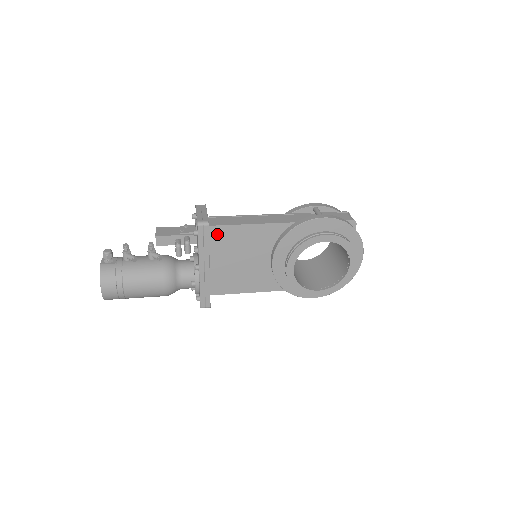
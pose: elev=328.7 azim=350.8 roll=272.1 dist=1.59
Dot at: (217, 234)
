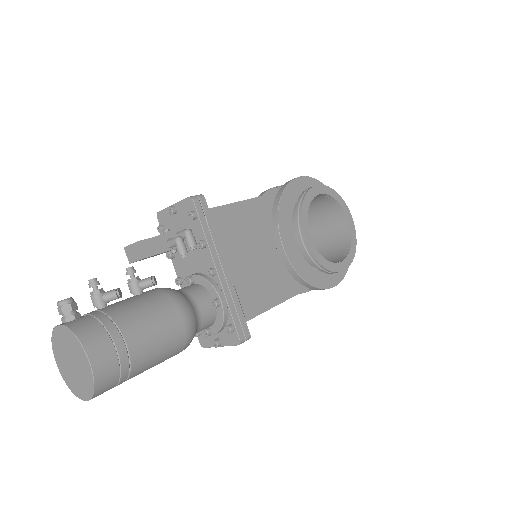
Dot at: occluded
